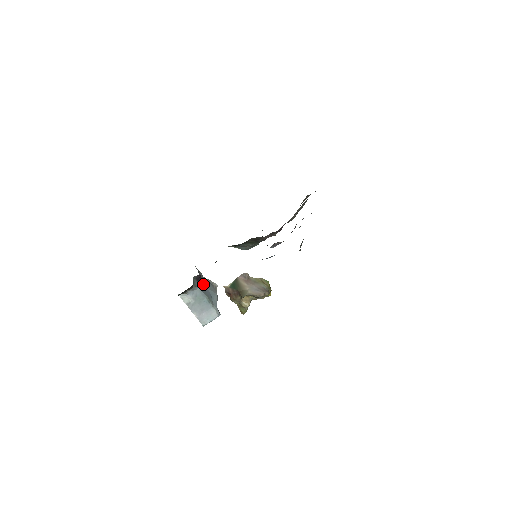
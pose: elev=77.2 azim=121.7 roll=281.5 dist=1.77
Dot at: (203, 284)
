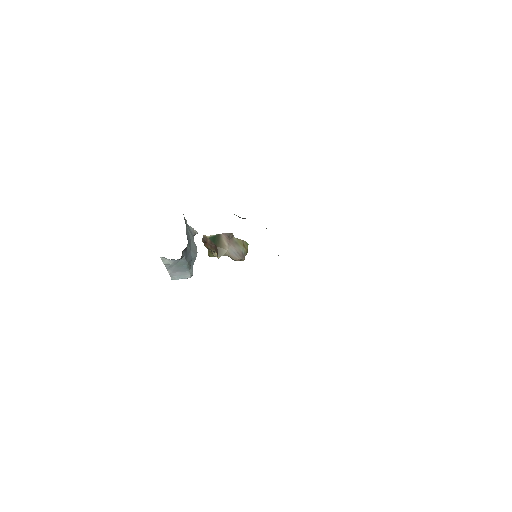
Dot at: (188, 247)
